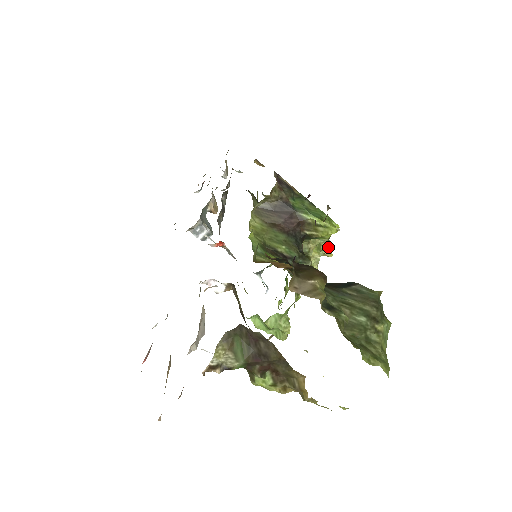
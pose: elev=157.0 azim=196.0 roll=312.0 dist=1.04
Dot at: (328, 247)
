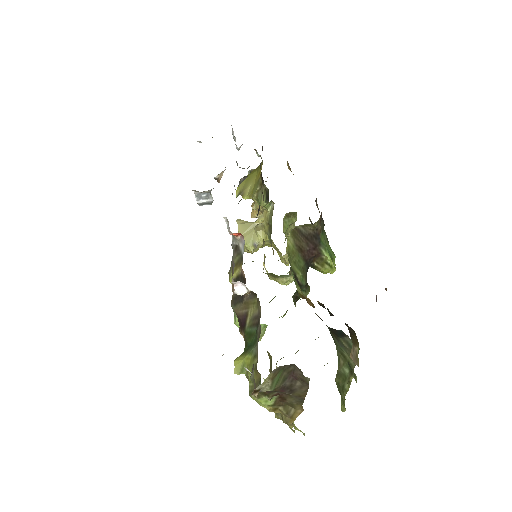
Dot at: occluded
